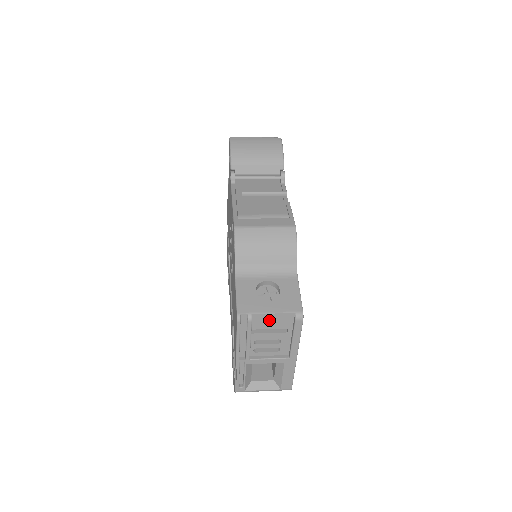
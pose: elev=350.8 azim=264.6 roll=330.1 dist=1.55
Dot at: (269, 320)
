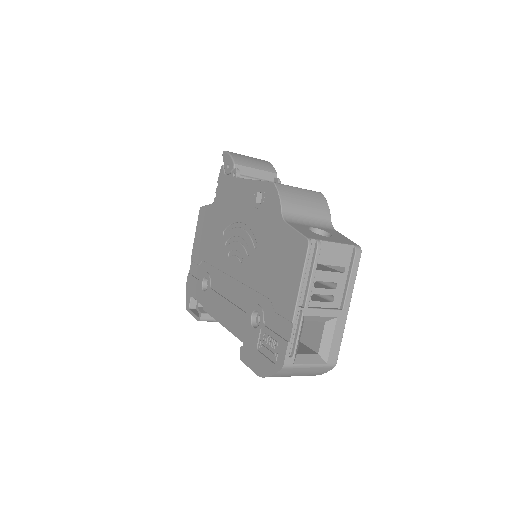
Dot at: (332, 252)
